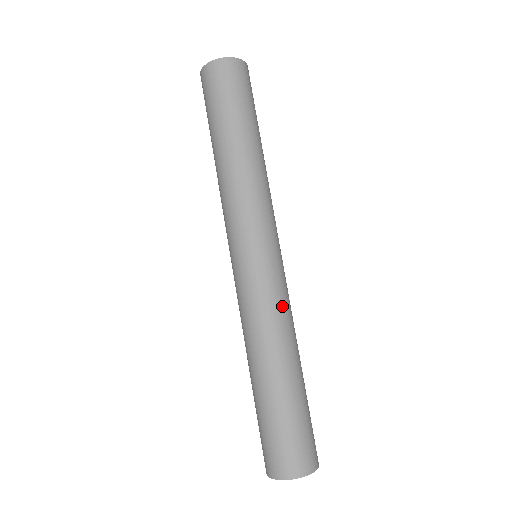
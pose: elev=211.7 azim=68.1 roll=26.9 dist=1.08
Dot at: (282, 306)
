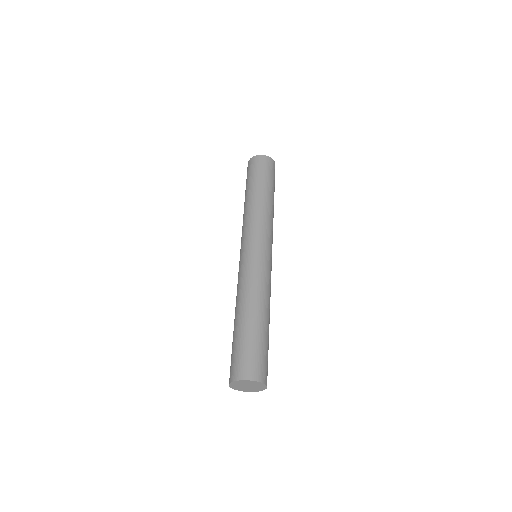
Dot at: (263, 279)
